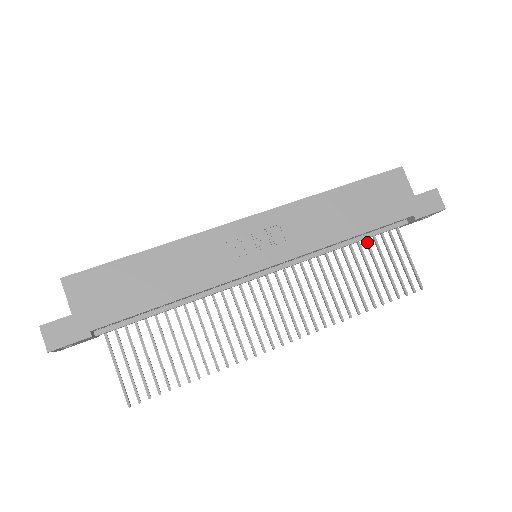
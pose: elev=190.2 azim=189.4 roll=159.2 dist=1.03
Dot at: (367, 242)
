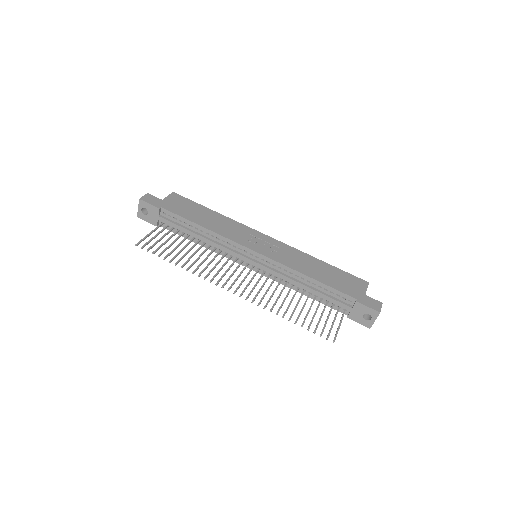
Dot at: (320, 301)
